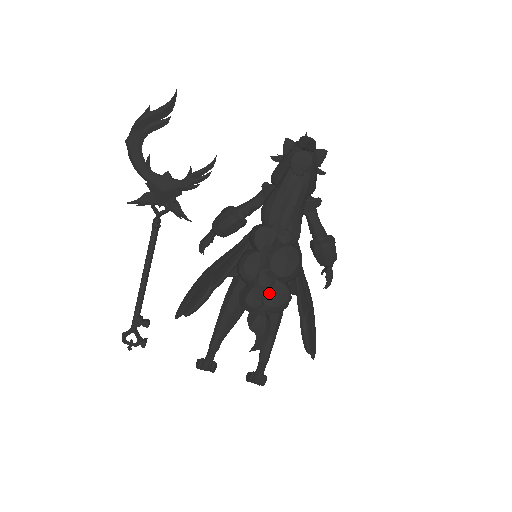
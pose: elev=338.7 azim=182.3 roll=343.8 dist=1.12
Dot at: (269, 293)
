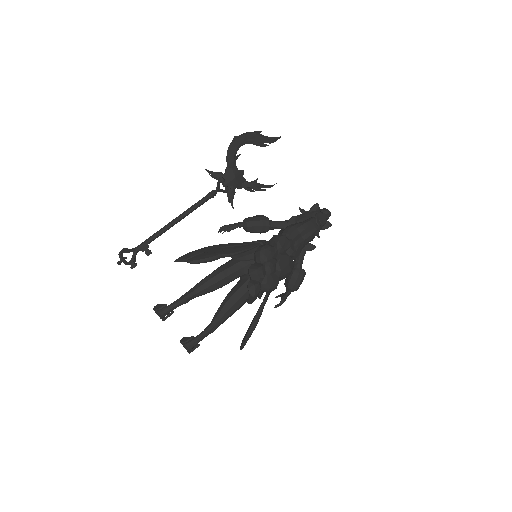
Dot at: (270, 275)
